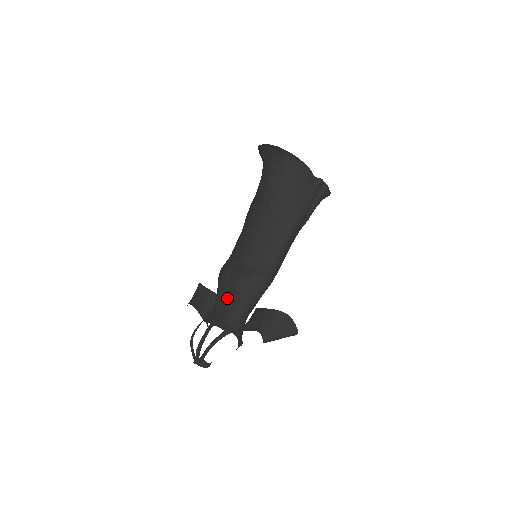
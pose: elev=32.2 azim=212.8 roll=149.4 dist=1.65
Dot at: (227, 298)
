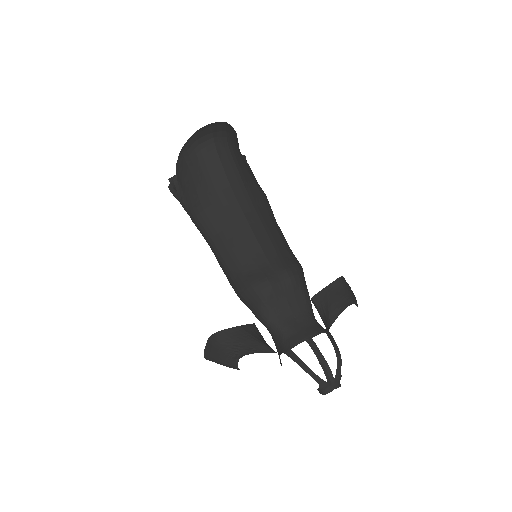
Dot at: (290, 306)
